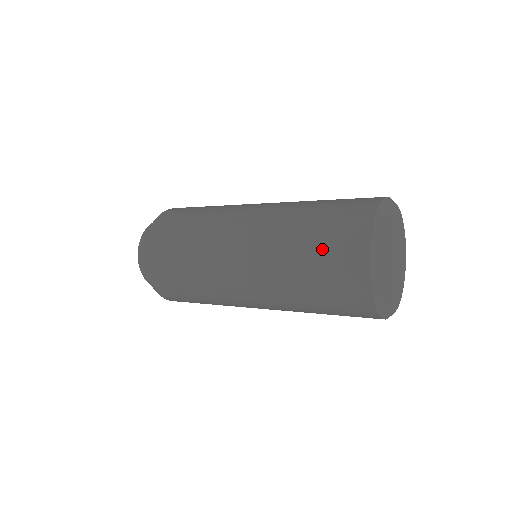
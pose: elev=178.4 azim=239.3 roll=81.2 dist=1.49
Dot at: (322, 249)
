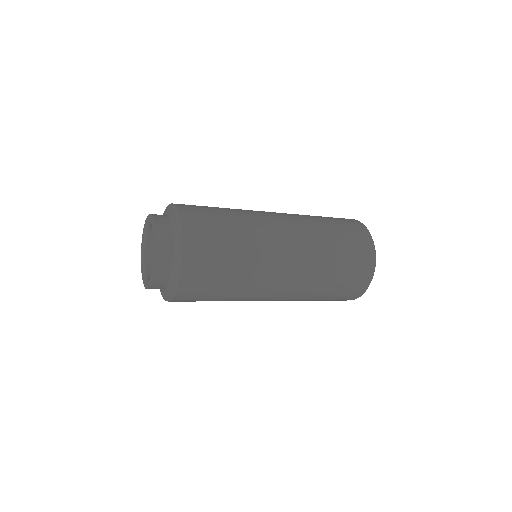
Dot at: (337, 222)
